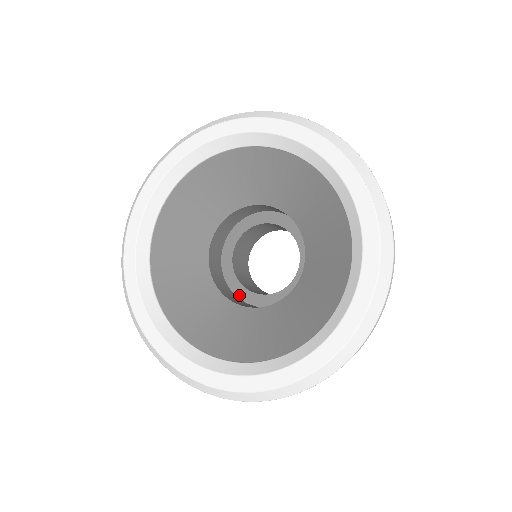
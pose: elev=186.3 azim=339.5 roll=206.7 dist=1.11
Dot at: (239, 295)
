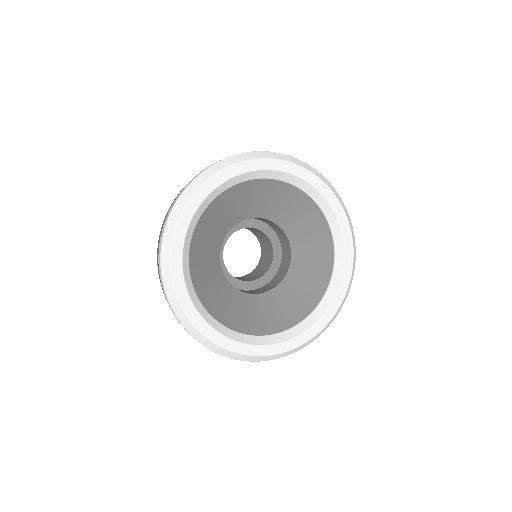
Dot at: (244, 288)
